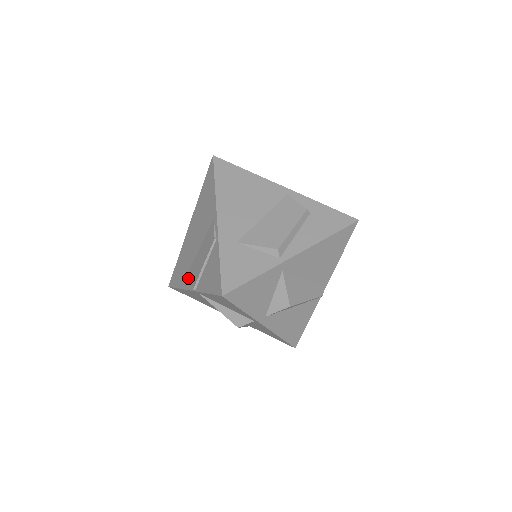
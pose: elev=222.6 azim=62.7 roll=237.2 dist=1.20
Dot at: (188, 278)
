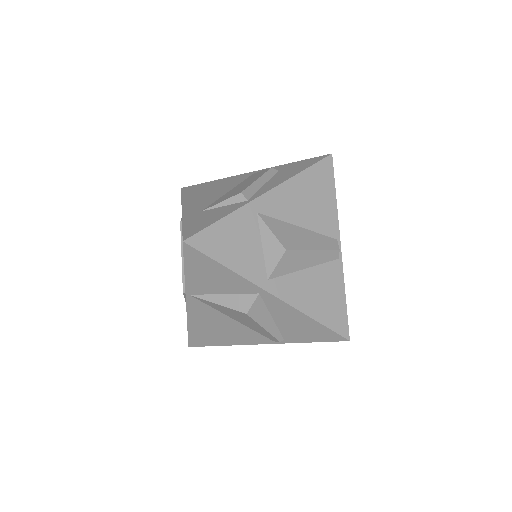
Dot at: (185, 299)
